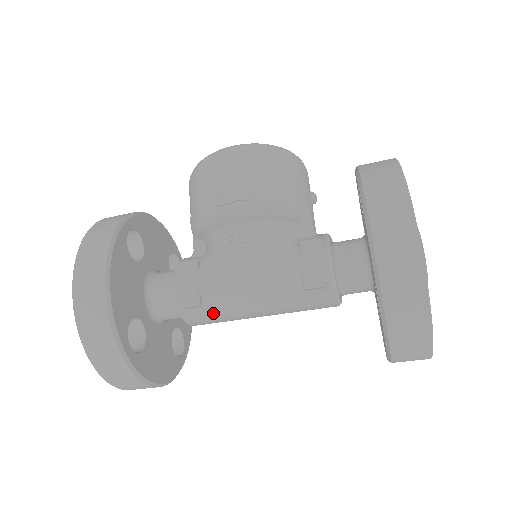
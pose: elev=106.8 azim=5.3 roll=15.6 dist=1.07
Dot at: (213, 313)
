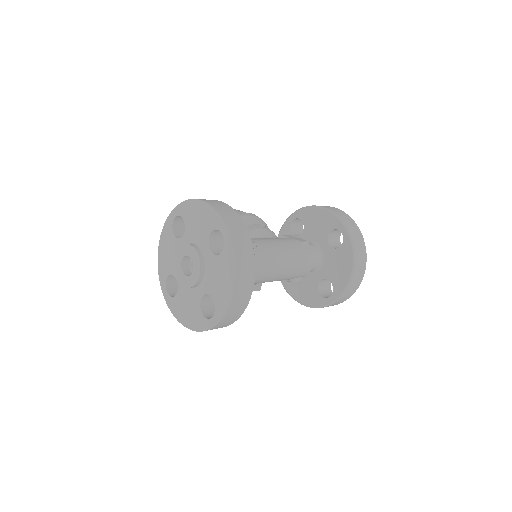
Dot at: (262, 254)
